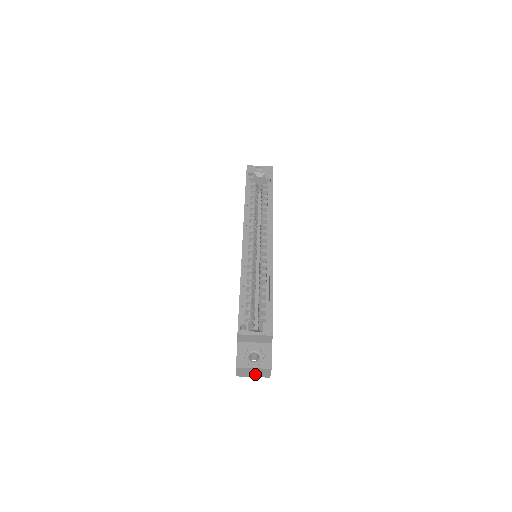
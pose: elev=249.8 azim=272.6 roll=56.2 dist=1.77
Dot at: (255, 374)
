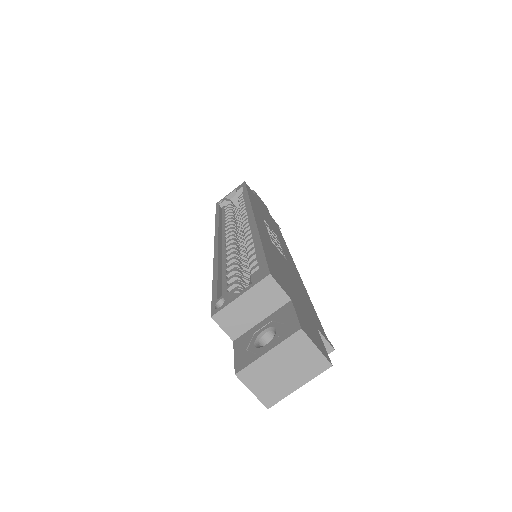
Dot at: (293, 374)
